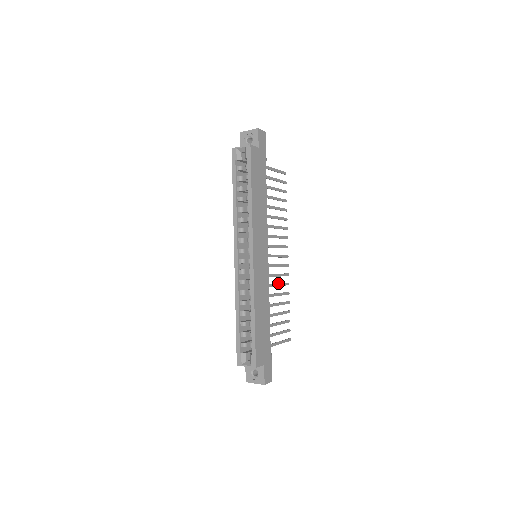
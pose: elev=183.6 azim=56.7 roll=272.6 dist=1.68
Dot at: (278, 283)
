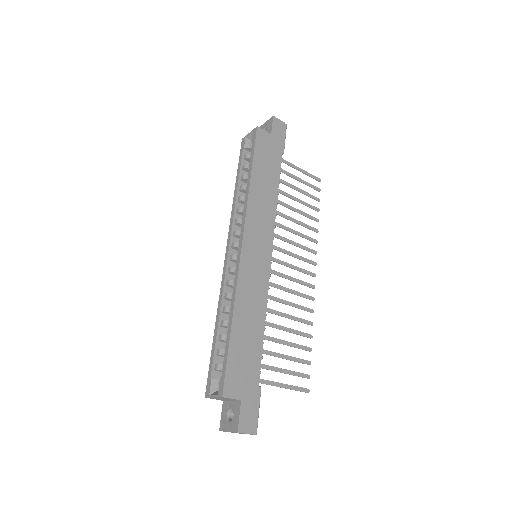
Dot at: (291, 302)
